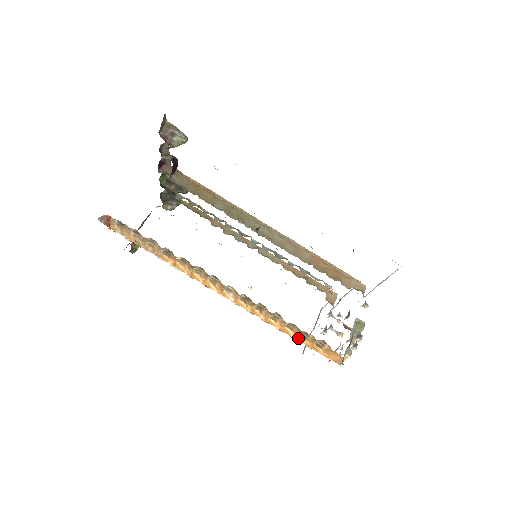
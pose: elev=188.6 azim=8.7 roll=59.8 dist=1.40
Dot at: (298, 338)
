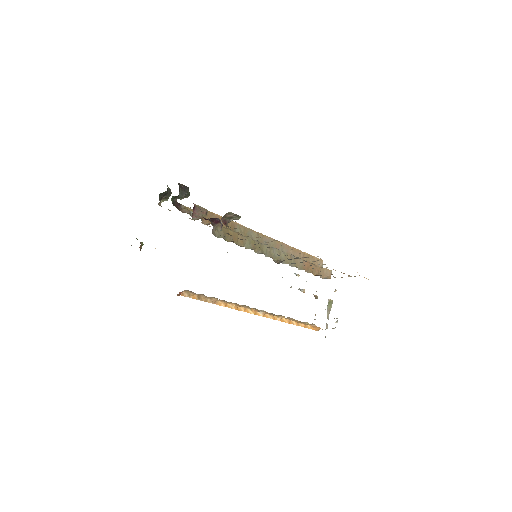
Dot at: (298, 324)
